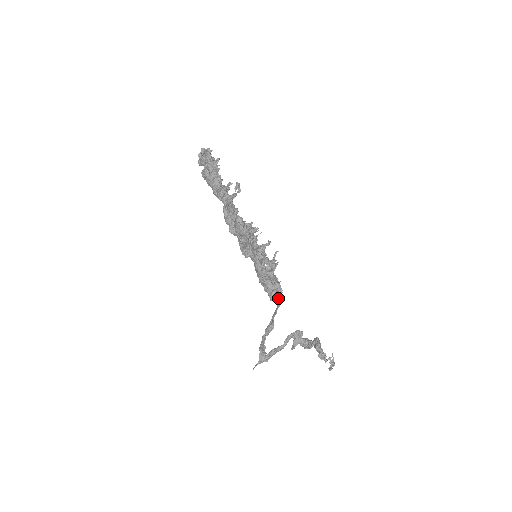
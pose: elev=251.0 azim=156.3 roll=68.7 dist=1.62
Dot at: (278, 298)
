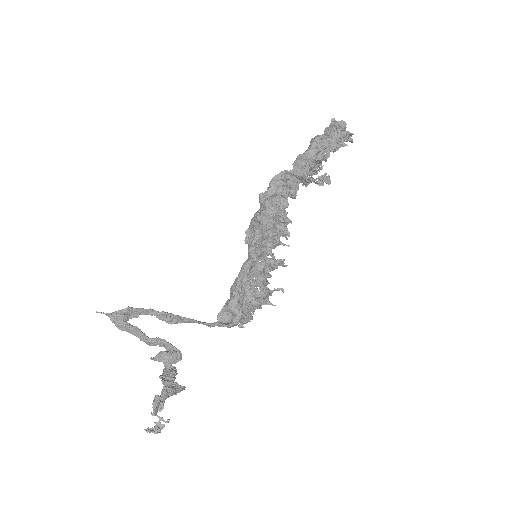
Dot at: (224, 322)
